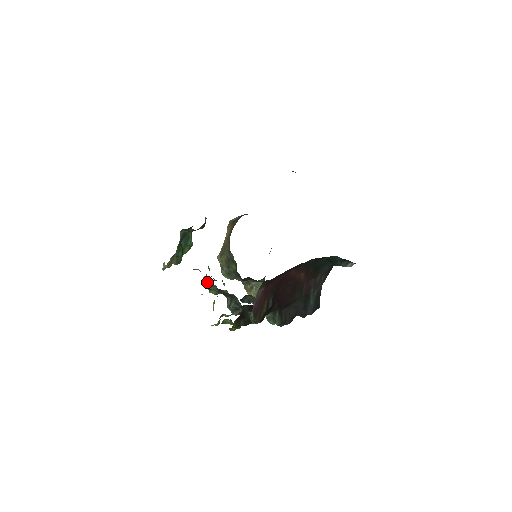
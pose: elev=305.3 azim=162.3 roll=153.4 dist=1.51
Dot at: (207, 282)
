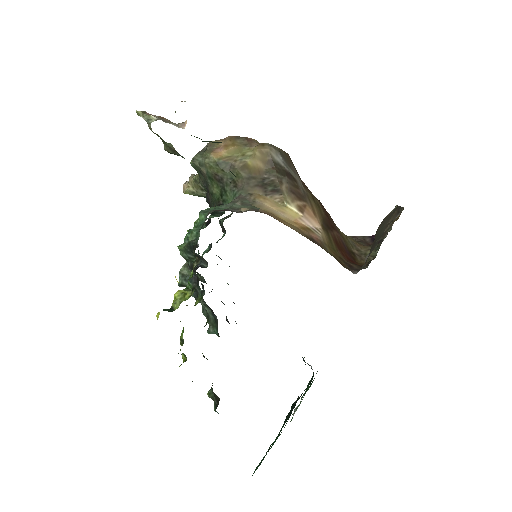
Dot at: (190, 250)
